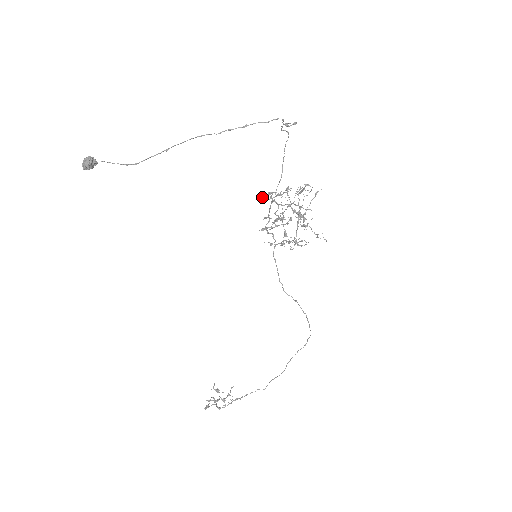
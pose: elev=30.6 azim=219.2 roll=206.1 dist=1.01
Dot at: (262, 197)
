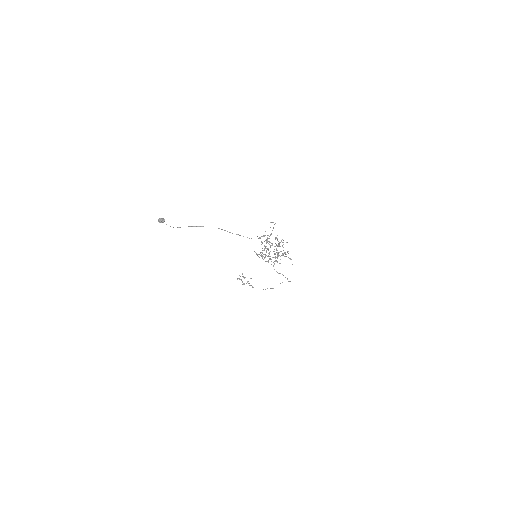
Dot at: occluded
